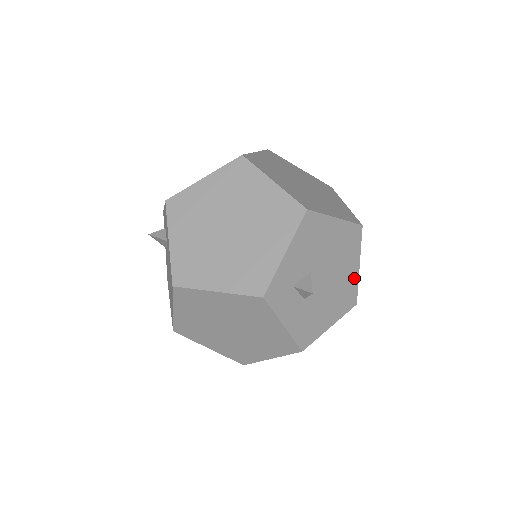
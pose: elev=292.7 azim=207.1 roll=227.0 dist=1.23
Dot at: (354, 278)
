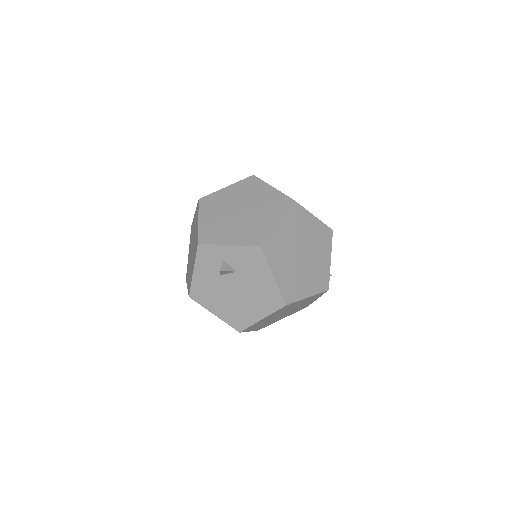
Dot at: occluded
